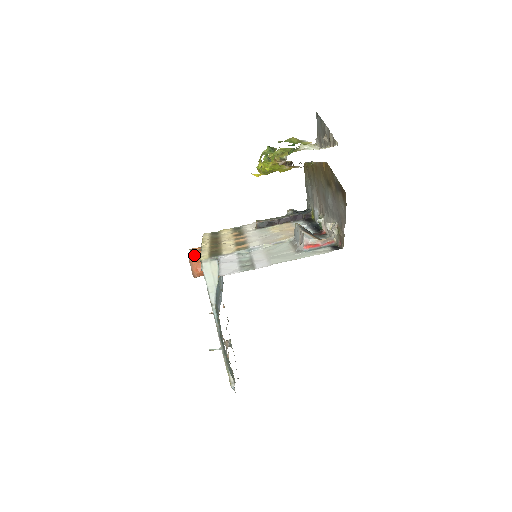
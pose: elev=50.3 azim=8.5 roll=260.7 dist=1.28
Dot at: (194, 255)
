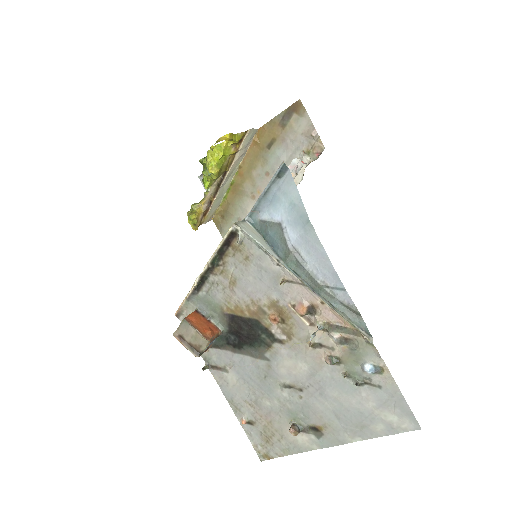
Dot at: (190, 316)
